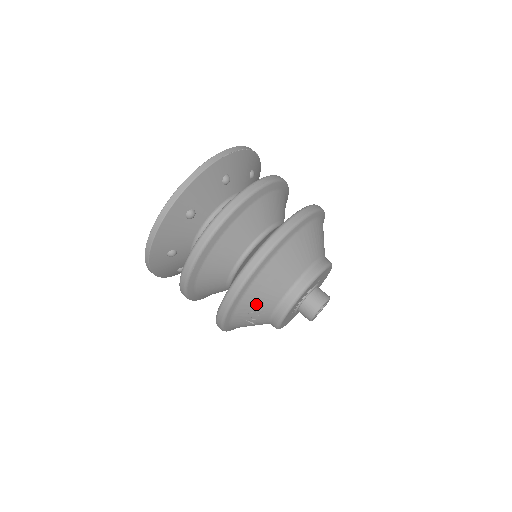
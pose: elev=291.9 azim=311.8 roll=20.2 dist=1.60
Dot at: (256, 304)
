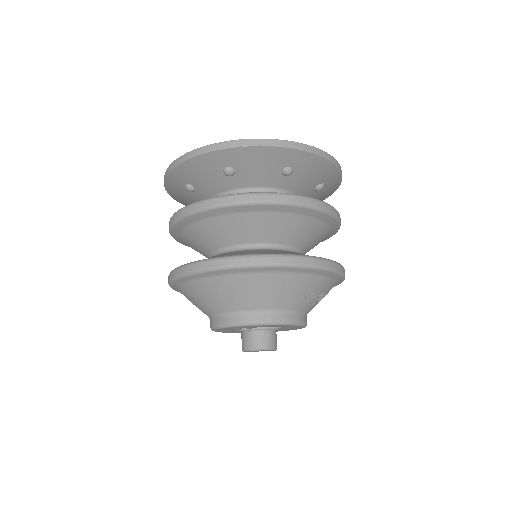
Dot at: (192, 303)
